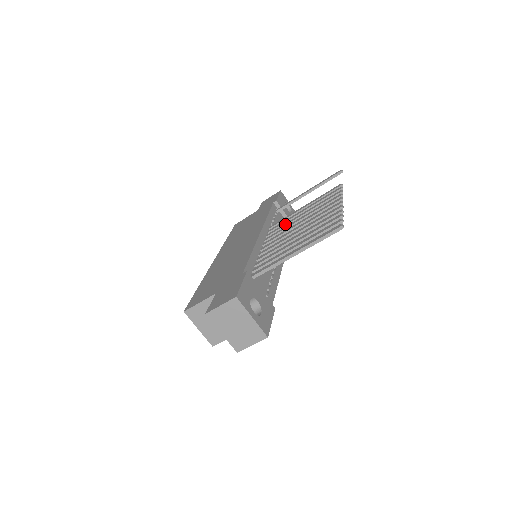
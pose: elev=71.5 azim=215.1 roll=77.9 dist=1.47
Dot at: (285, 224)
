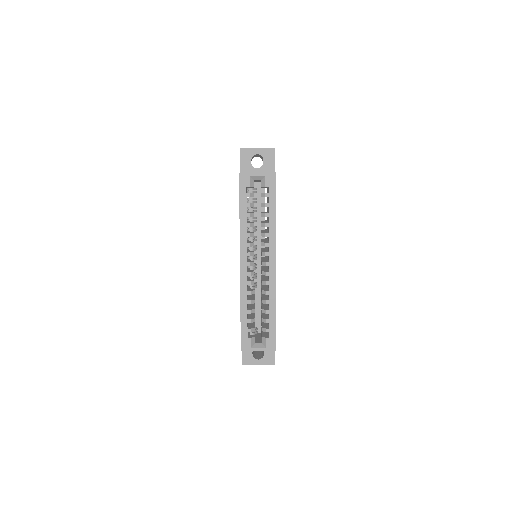
Dot at: occluded
